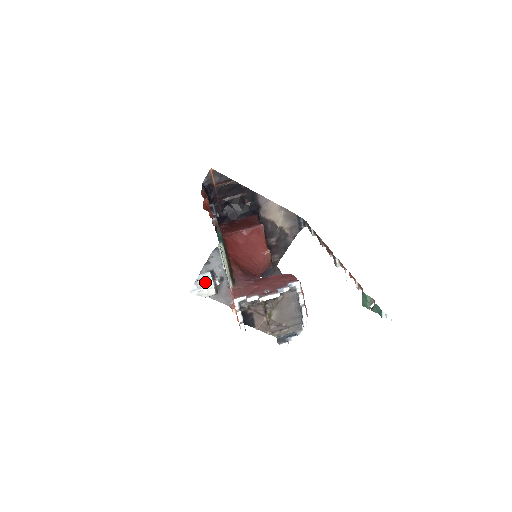
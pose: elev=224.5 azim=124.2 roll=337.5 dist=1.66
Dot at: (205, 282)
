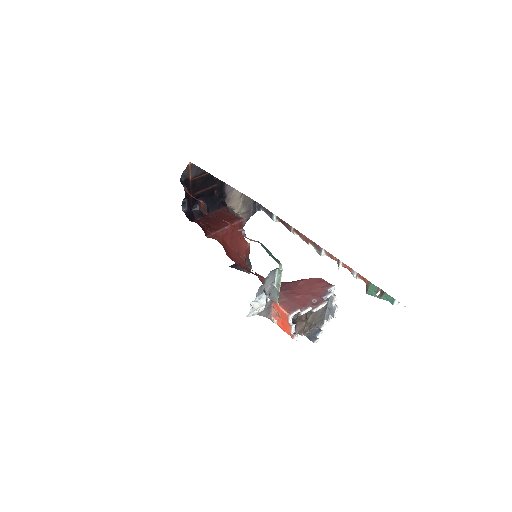
Dot at: (259, 302)
